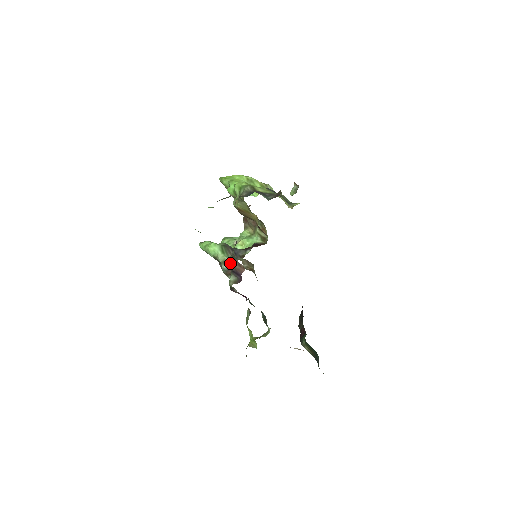
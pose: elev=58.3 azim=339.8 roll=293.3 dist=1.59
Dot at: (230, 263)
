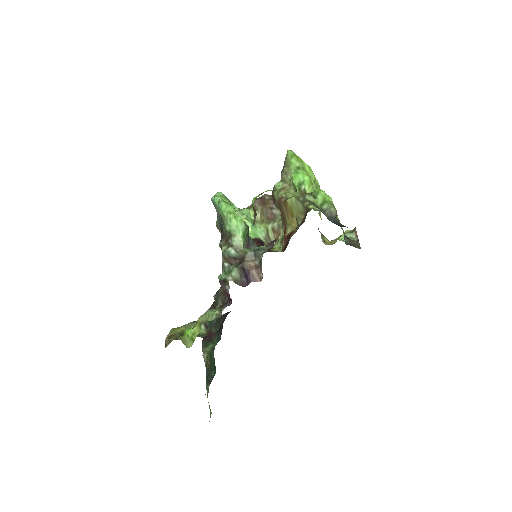
Dot at: (244, 256)
